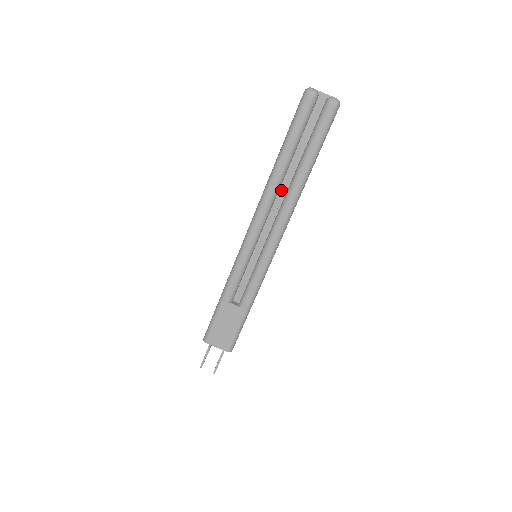
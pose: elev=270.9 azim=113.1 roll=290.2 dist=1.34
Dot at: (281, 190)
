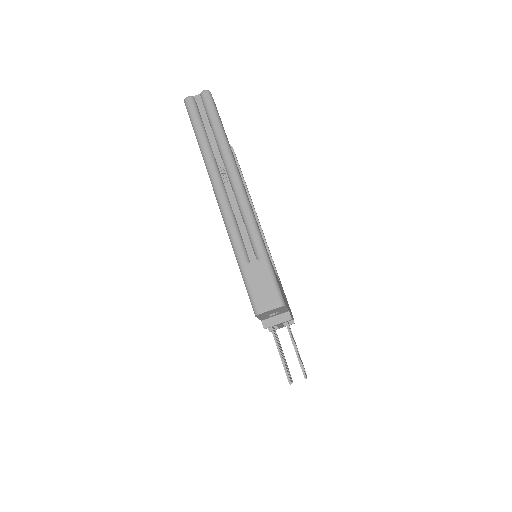
Dot at: (218, 162)
